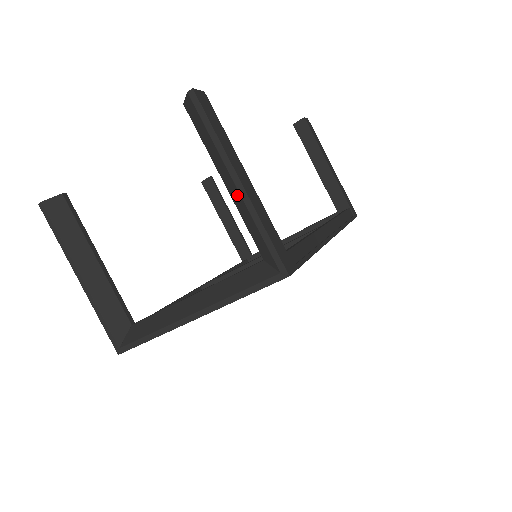
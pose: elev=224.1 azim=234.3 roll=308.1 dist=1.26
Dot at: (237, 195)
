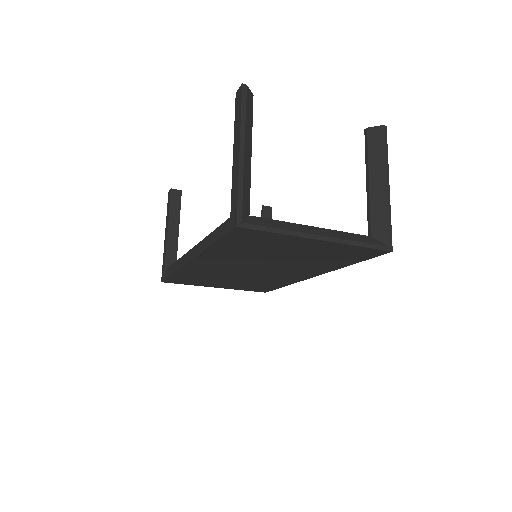
Dot at: (381, 191)
